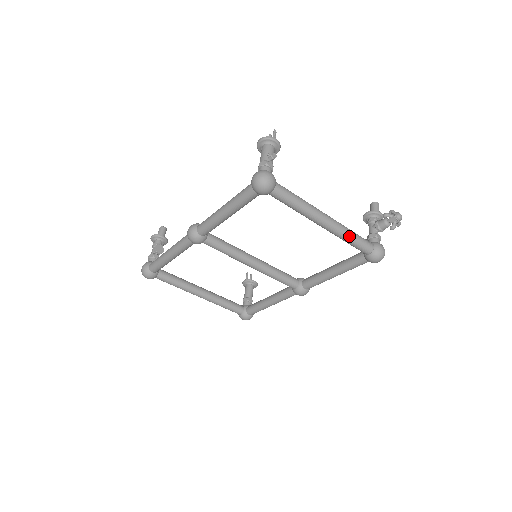
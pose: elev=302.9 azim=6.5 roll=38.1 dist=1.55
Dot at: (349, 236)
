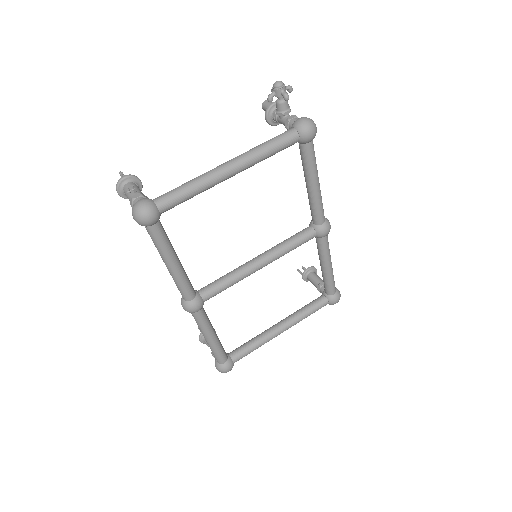
Dot at: (262, 150)
